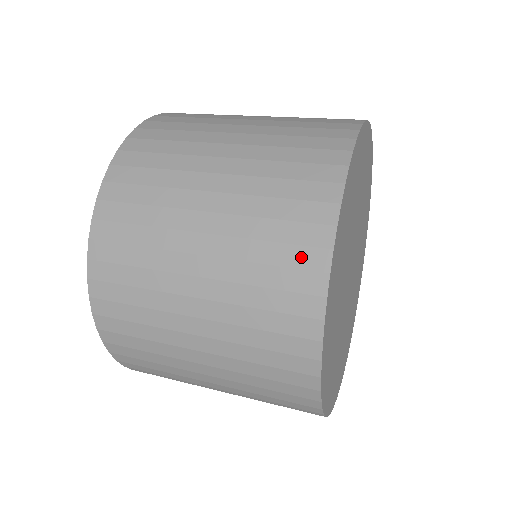
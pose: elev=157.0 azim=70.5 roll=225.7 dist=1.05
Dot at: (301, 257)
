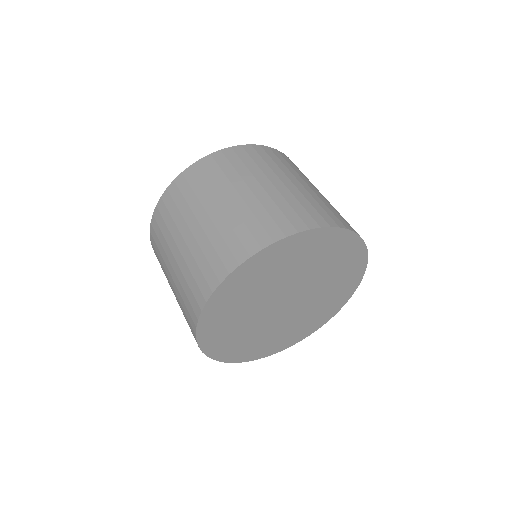
Dot at: occluded
